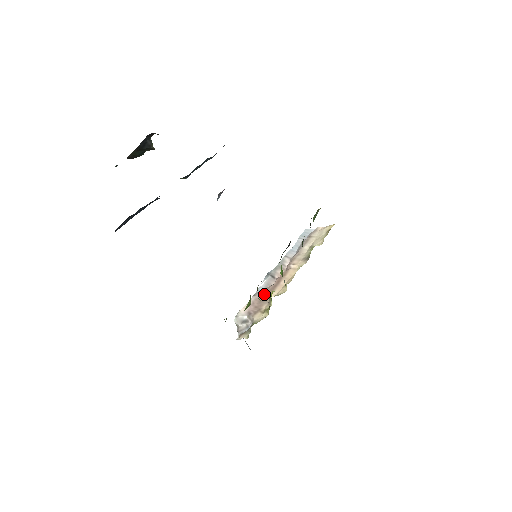
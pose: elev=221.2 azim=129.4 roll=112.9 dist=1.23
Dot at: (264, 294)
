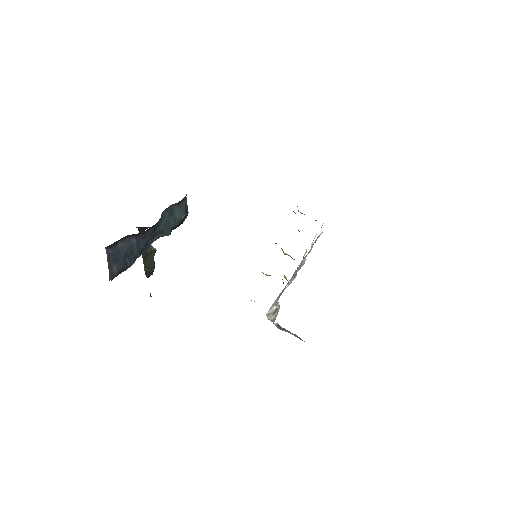
Dot at: (286, 285)
